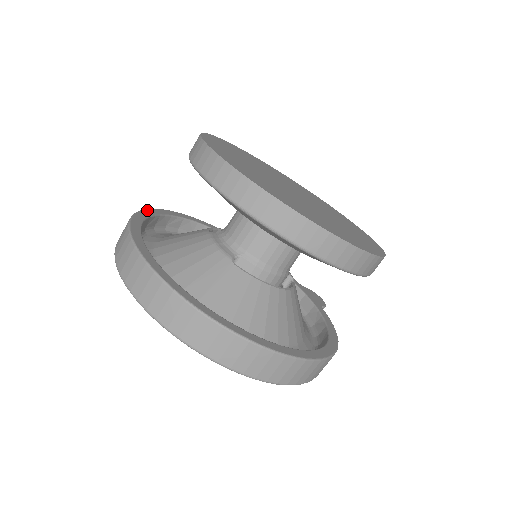
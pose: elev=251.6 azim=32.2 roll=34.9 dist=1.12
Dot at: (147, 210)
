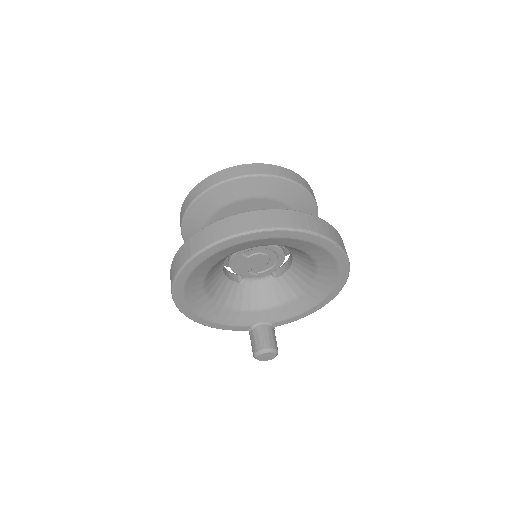
Dot at: (187, 242)
